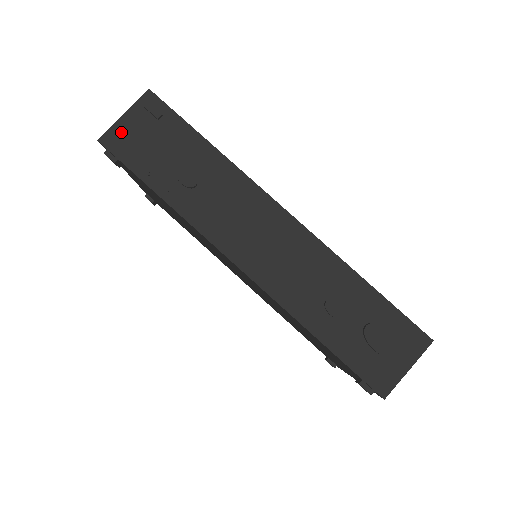
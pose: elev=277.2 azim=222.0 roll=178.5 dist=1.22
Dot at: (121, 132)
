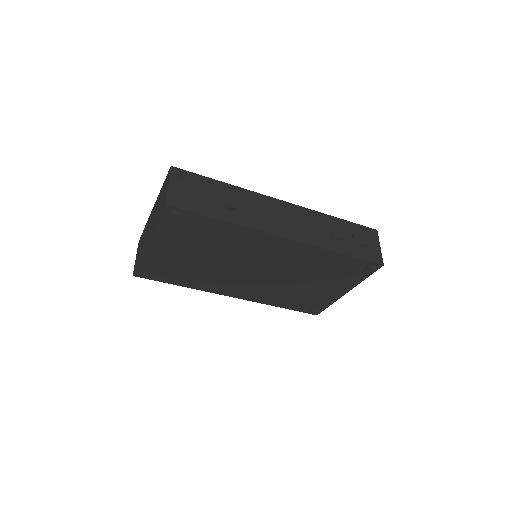
Dot at: (175, 195)
